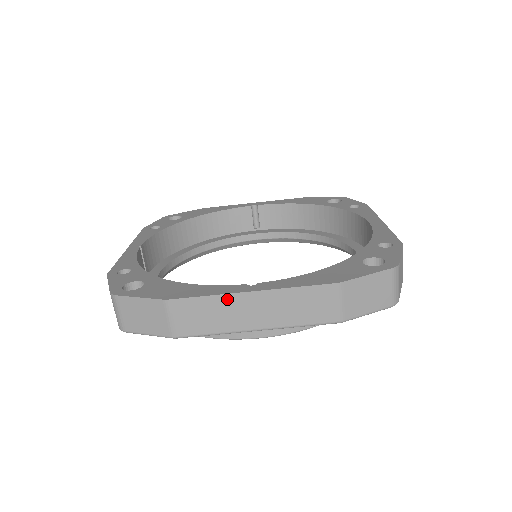
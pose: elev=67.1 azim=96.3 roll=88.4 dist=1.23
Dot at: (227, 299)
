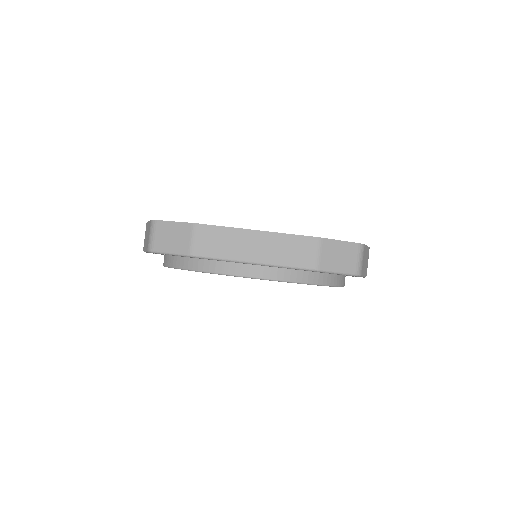
Dot at: (238, 232)
